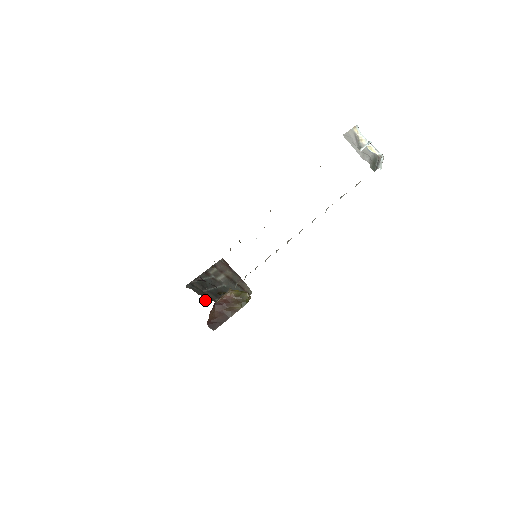
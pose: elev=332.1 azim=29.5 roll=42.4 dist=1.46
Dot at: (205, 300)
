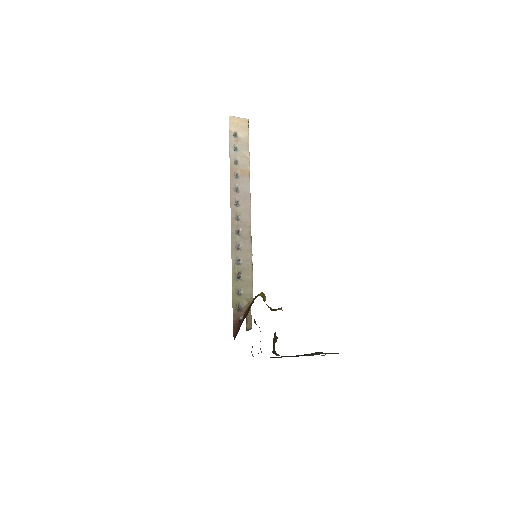
Dot at: occluded
